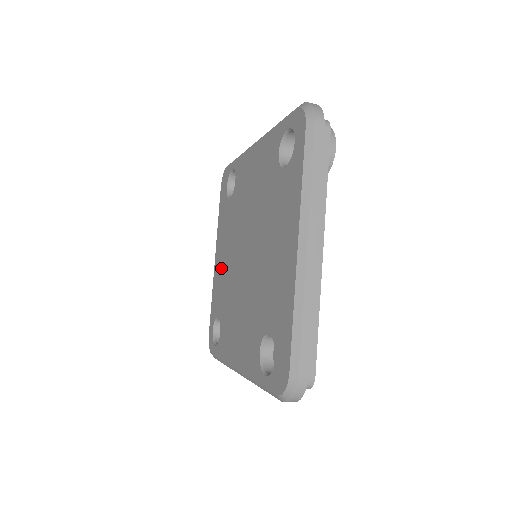
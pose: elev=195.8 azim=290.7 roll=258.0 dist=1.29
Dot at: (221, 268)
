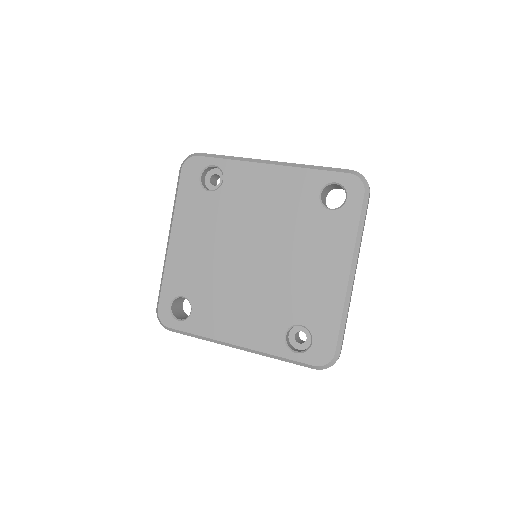
Dot at: (190, 253)
